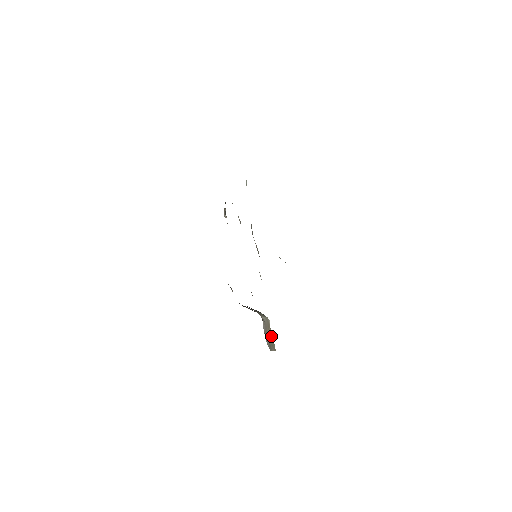
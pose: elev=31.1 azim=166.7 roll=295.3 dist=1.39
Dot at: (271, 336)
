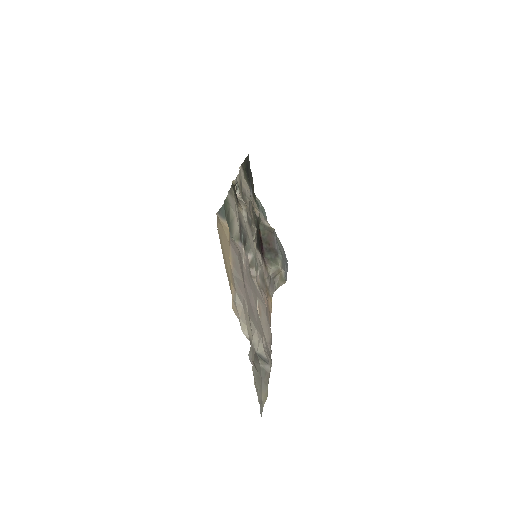
Dot at: (281, 275)
